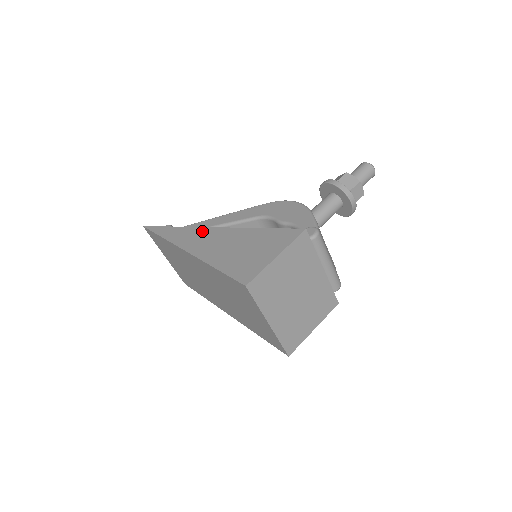
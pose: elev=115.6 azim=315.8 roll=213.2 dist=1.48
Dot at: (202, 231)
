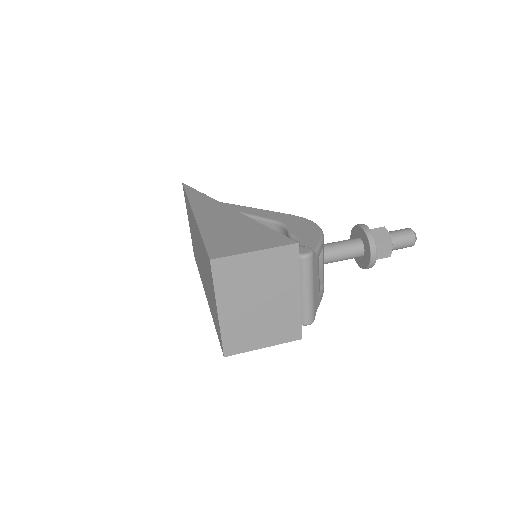
Dot at: (219, 206)
